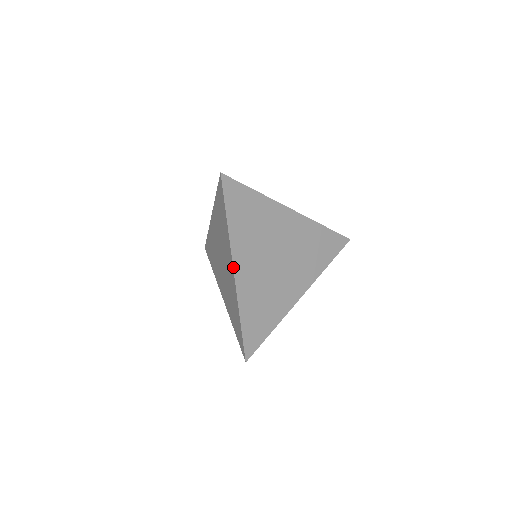
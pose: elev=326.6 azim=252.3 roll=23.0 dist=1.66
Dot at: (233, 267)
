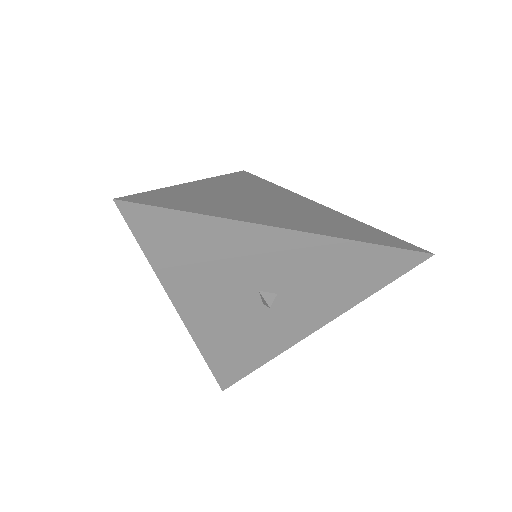
Dot at: (200, 181)
